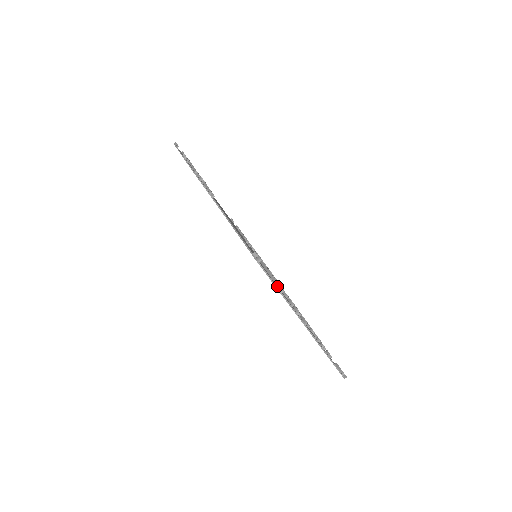
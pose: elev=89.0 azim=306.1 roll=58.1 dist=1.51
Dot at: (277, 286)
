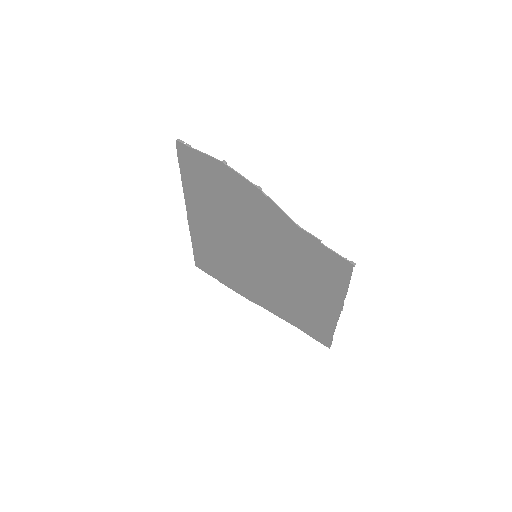
Dot at: (339, 283)
